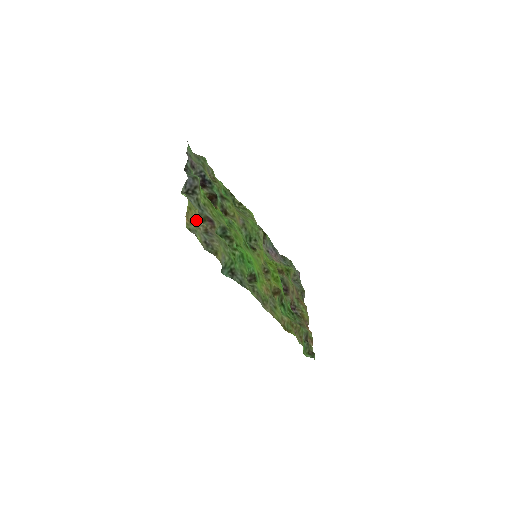
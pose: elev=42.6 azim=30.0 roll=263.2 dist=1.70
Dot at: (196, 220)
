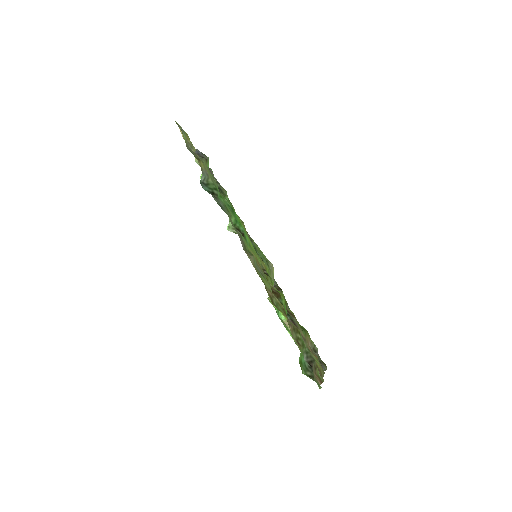
Dot at: (190, 146)
